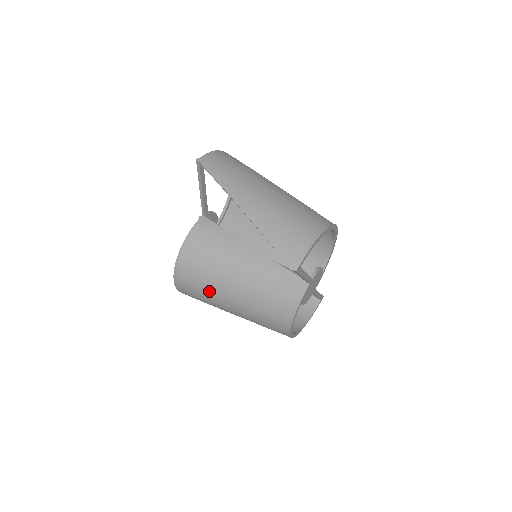
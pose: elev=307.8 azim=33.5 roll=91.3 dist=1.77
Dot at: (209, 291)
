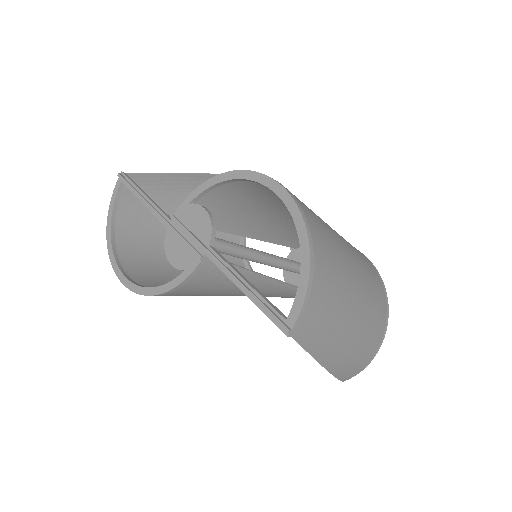
Dot at: occluded
